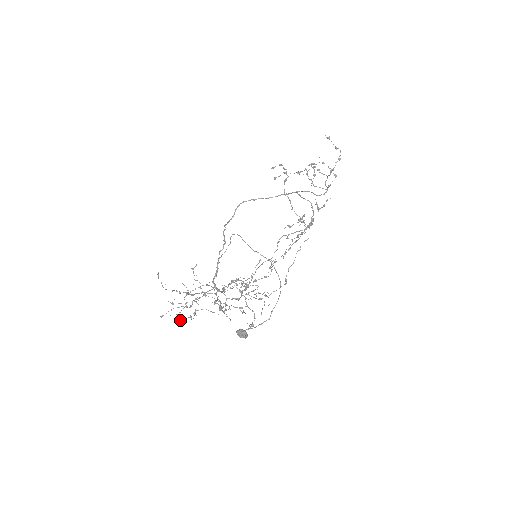
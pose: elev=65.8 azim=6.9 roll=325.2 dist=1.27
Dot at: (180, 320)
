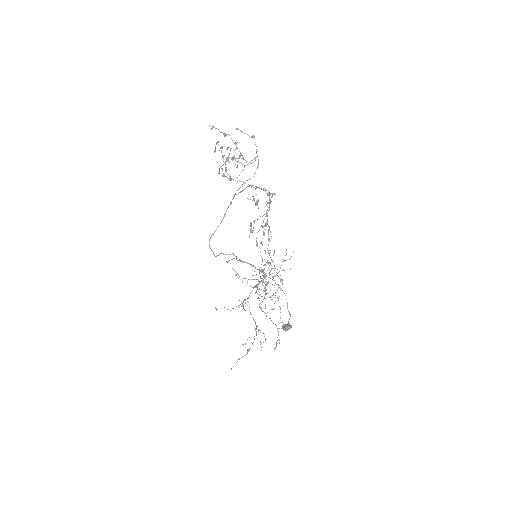
Dot at: occluded
